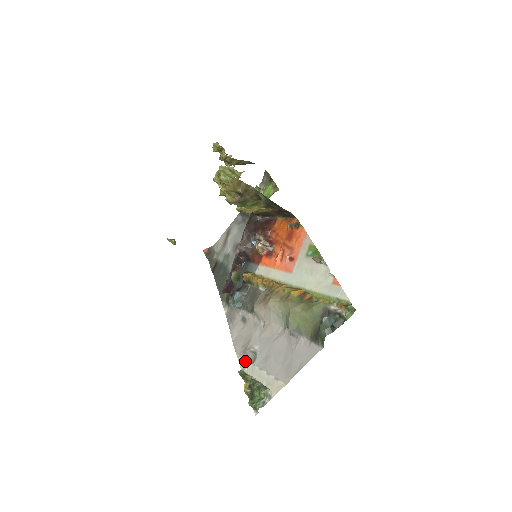
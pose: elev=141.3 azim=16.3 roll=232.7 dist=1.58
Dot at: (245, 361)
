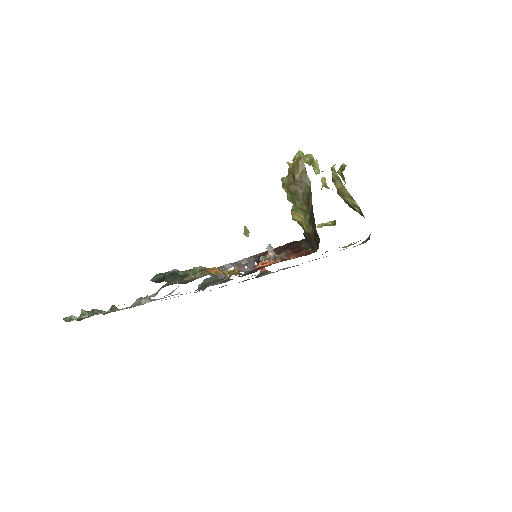
Dot at: occluded
